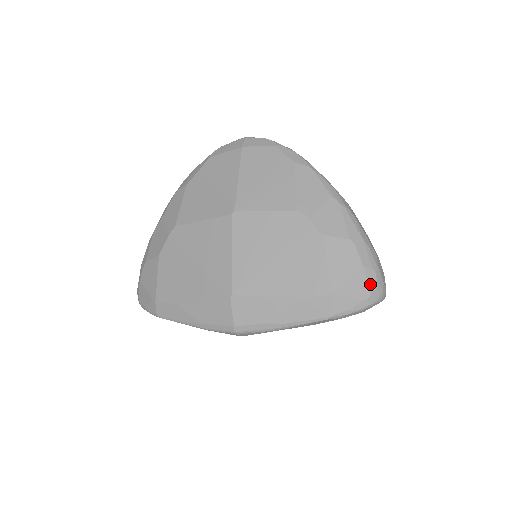
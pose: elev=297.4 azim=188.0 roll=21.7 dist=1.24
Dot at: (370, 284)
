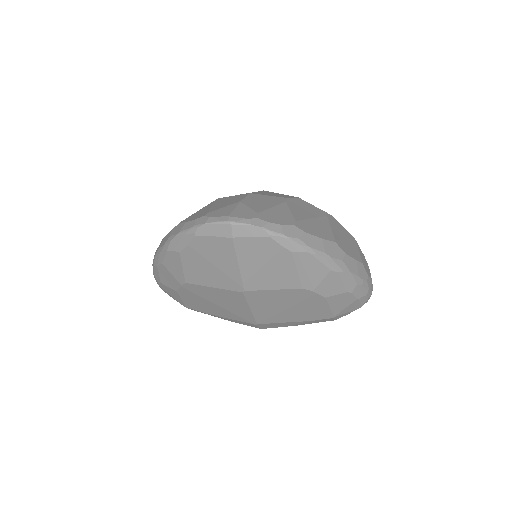
Dot at: (362, 302)
